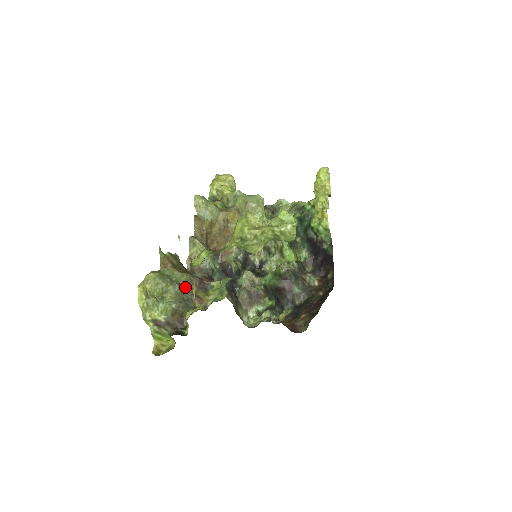
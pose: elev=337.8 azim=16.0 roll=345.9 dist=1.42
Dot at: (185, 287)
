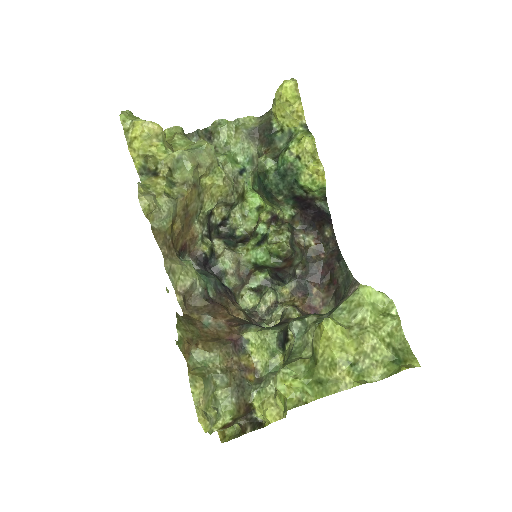
Dot at: (229, 368)
